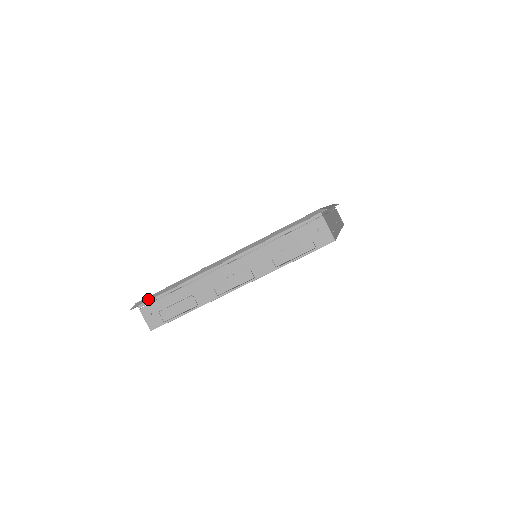
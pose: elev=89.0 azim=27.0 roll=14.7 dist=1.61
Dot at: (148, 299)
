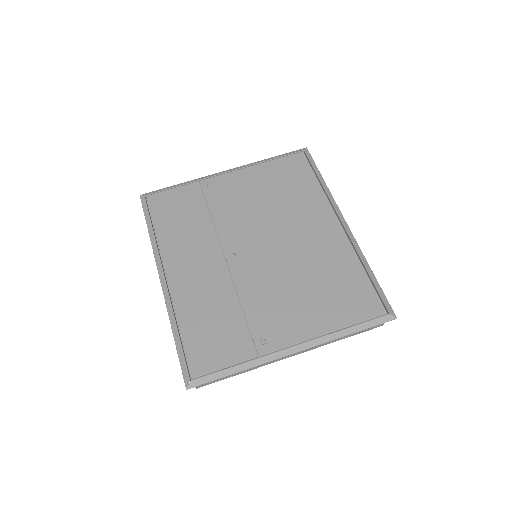
Dot at: (209, 380)
